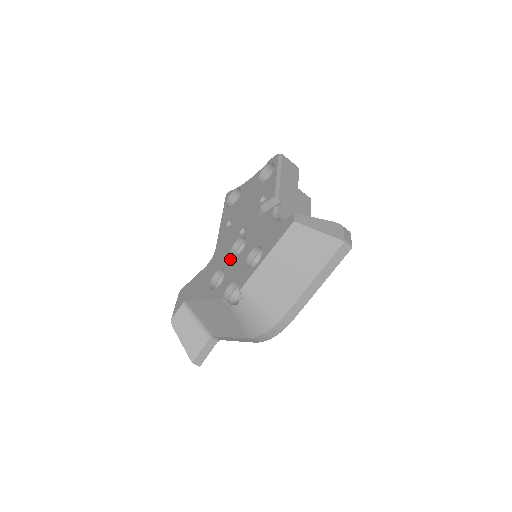
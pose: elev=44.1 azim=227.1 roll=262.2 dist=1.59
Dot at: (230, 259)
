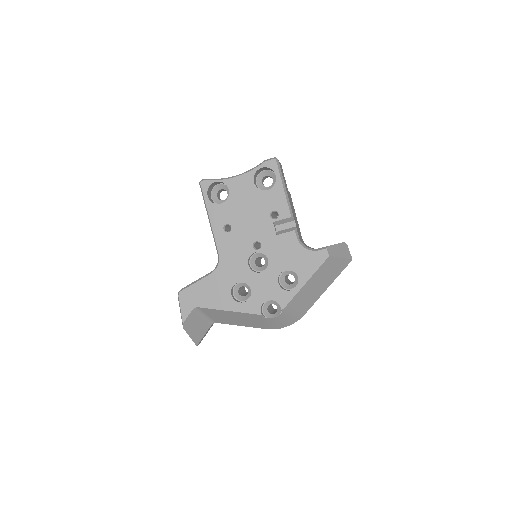
Dot at: (252, 274)
